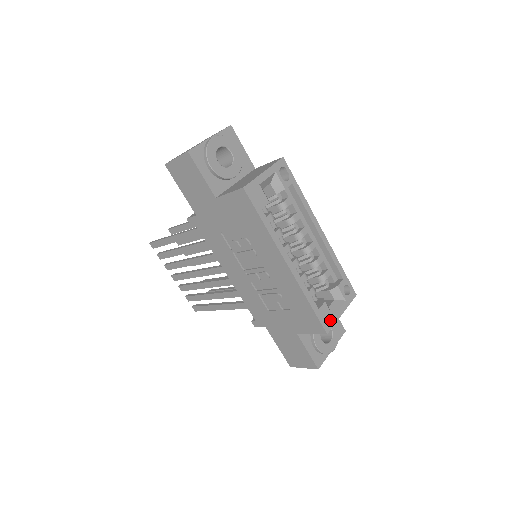
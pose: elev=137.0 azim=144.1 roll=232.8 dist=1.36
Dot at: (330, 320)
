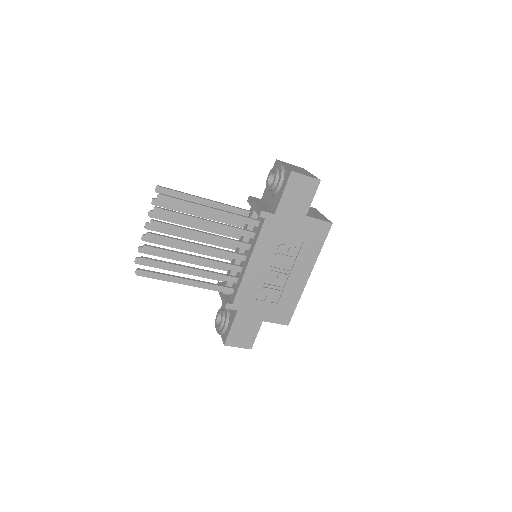
Dot at: occluded
